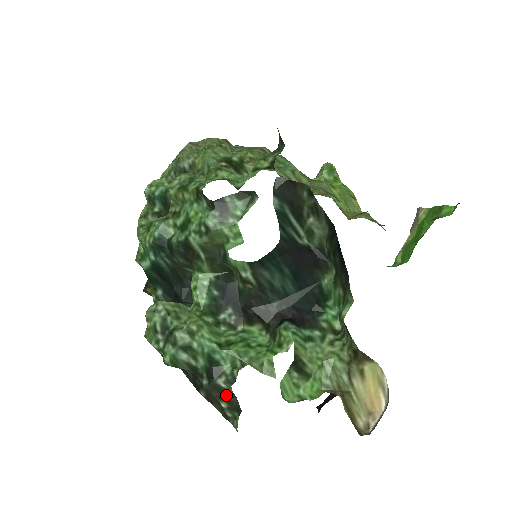
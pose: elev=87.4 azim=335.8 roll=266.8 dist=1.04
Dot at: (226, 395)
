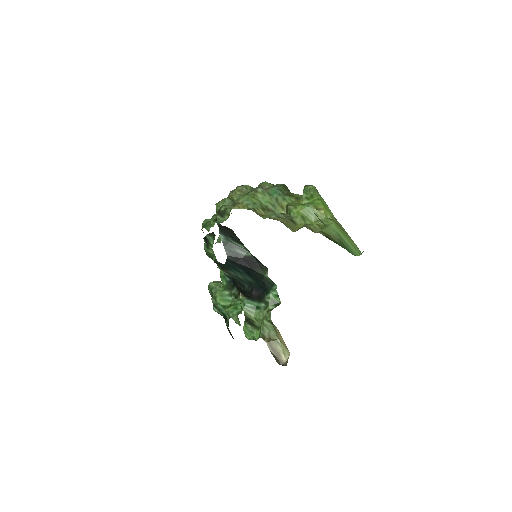
Dot at: (229, 331)
